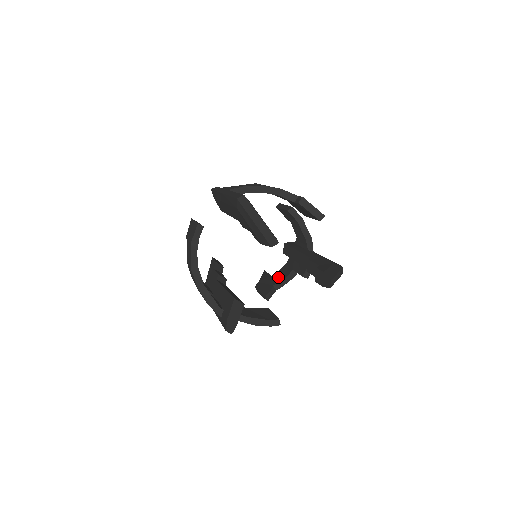
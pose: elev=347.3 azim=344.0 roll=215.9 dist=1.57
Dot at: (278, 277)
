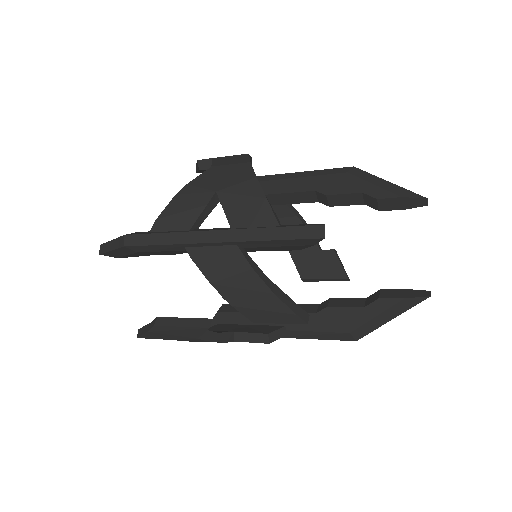
Dot at: occluded
